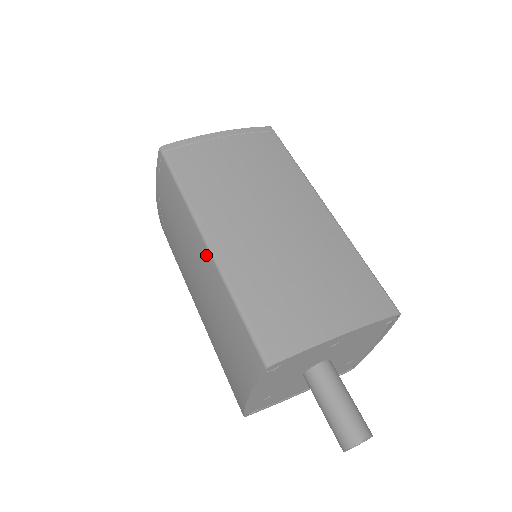
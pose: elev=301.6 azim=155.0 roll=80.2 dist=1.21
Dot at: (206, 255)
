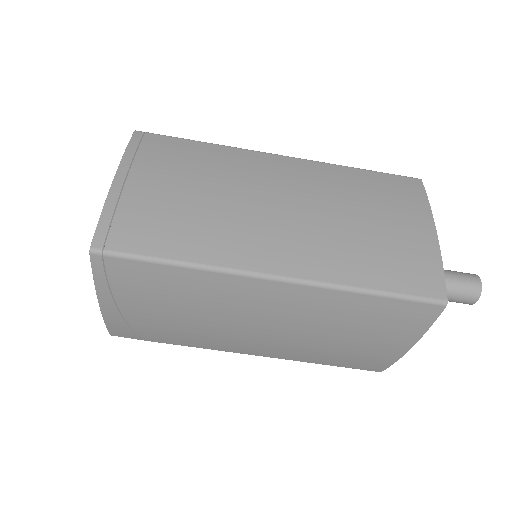
Dot at: (285, 290)
